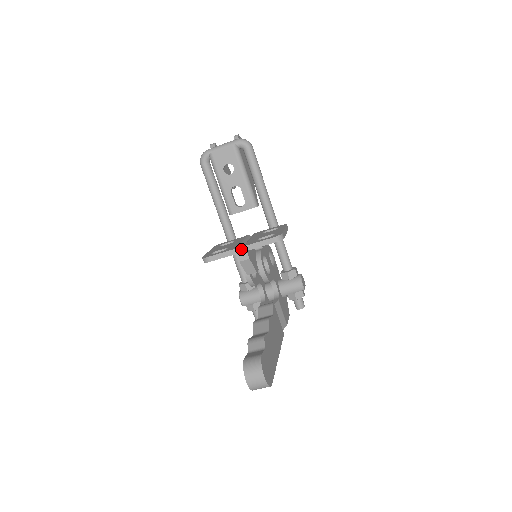
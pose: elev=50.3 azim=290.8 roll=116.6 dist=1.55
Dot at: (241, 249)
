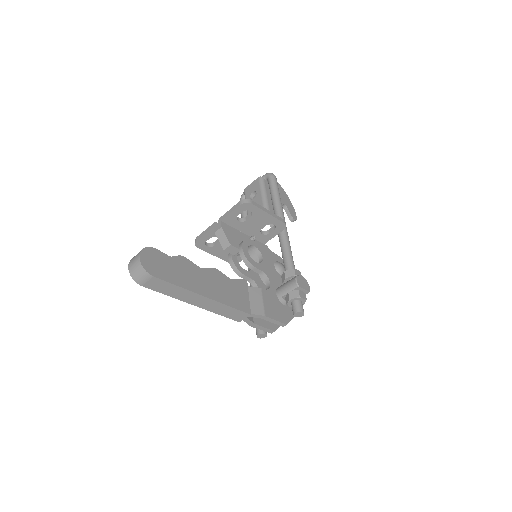
Dot at: occluded
